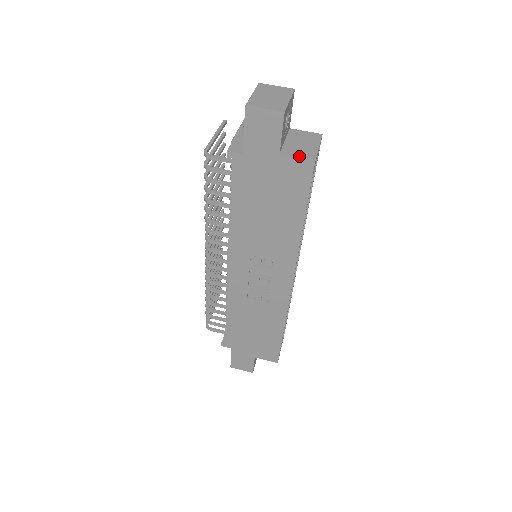
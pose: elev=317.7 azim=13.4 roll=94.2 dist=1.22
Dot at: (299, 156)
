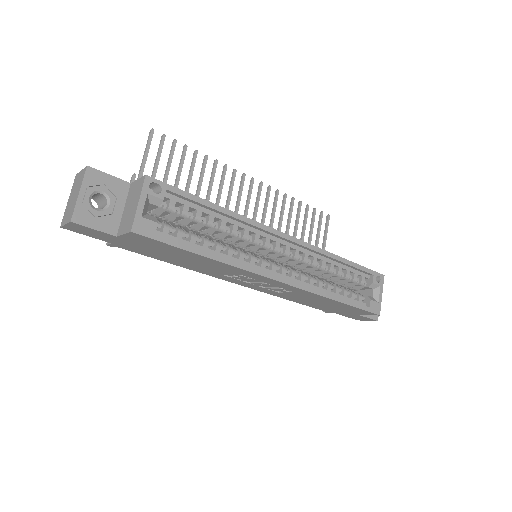
Dot at: (124, 233)
